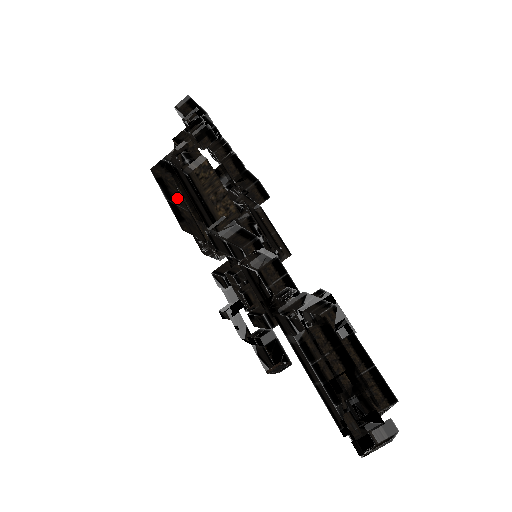
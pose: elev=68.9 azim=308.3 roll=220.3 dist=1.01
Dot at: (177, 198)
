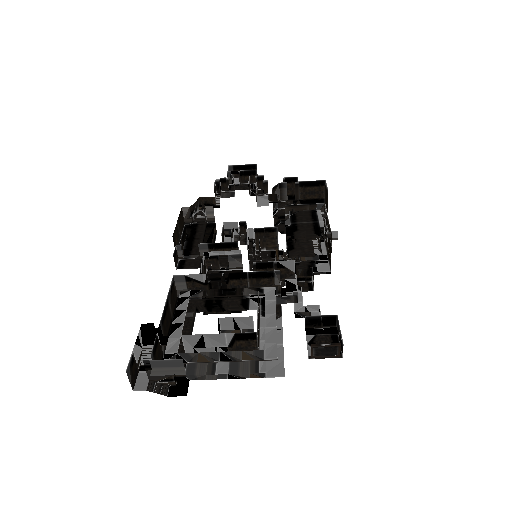
Dot at: occluded
